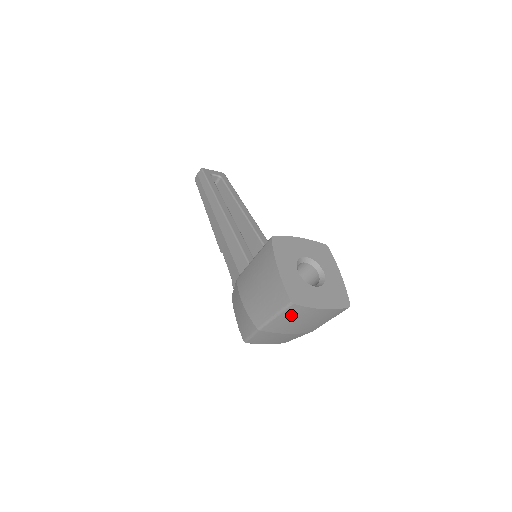
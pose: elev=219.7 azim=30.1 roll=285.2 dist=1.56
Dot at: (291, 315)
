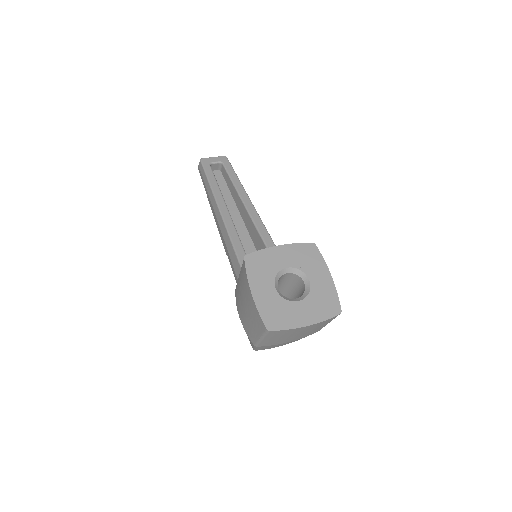
Dot at: (276, 336)
